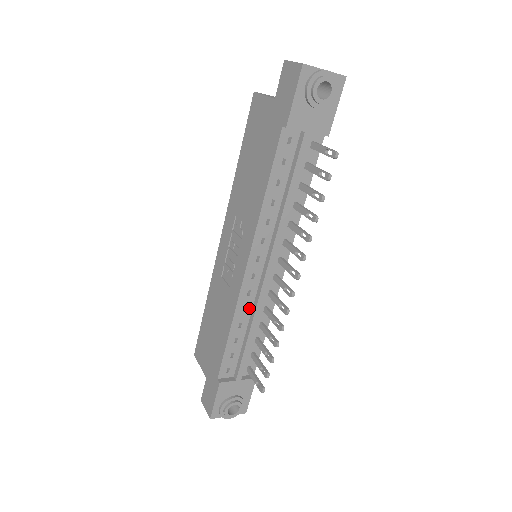
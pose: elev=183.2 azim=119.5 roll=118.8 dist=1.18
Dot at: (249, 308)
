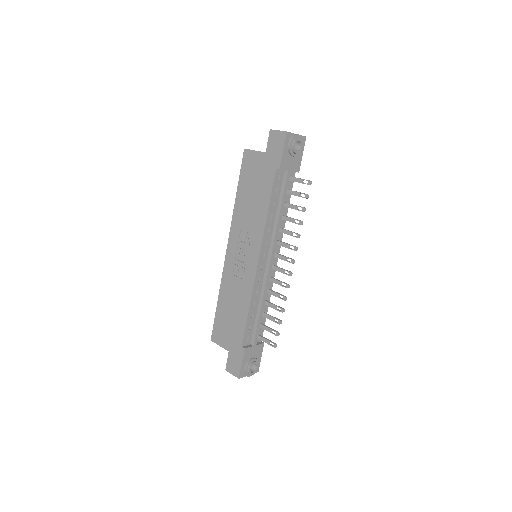
Dot at: (259, 291)
